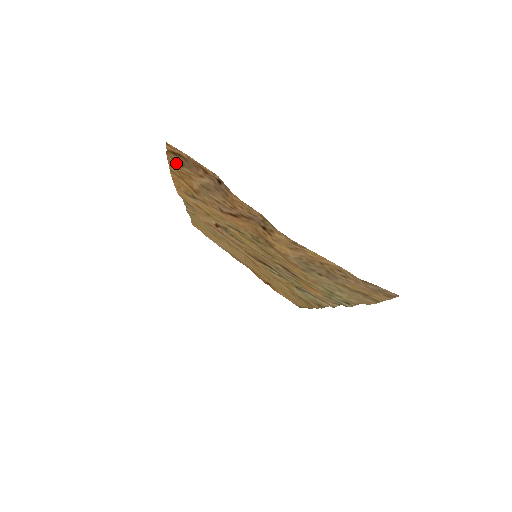
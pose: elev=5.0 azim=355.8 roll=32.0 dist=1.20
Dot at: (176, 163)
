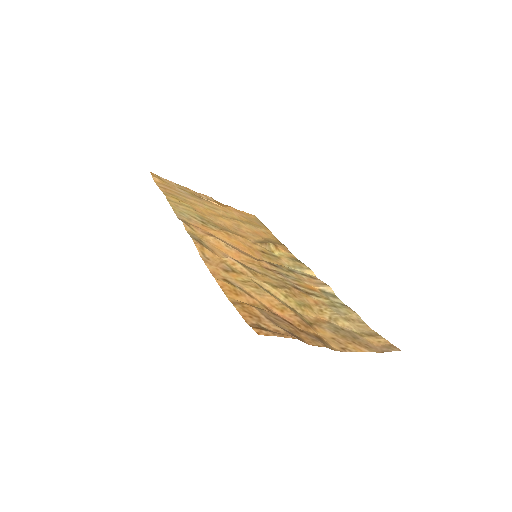
Dot at: (252, 322)
